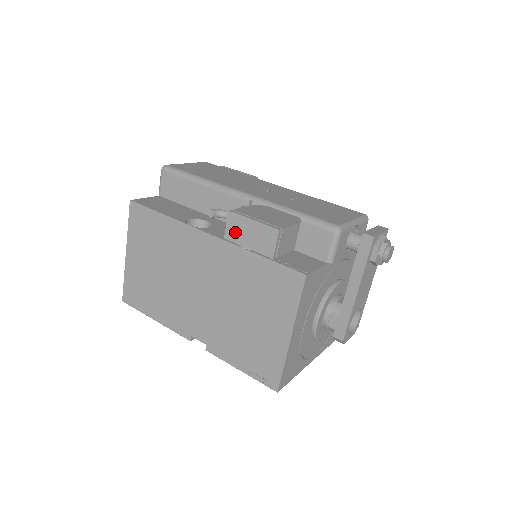
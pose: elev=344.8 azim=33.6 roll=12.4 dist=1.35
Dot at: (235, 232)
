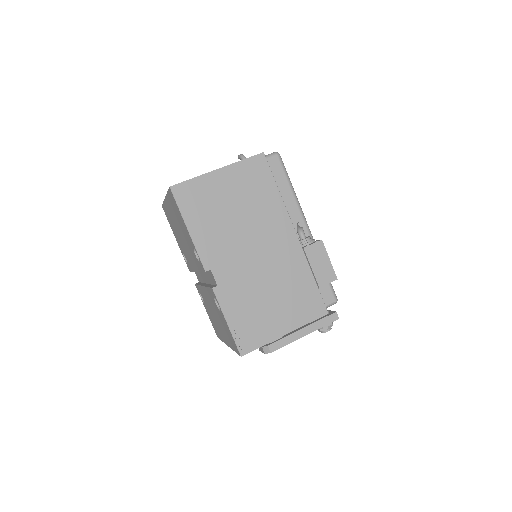
Dot at: (314, 253)
